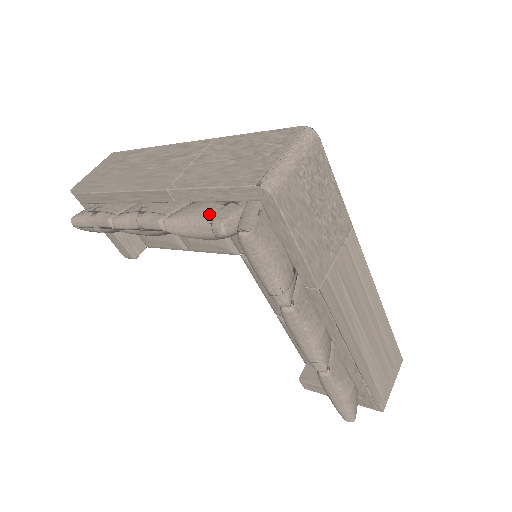
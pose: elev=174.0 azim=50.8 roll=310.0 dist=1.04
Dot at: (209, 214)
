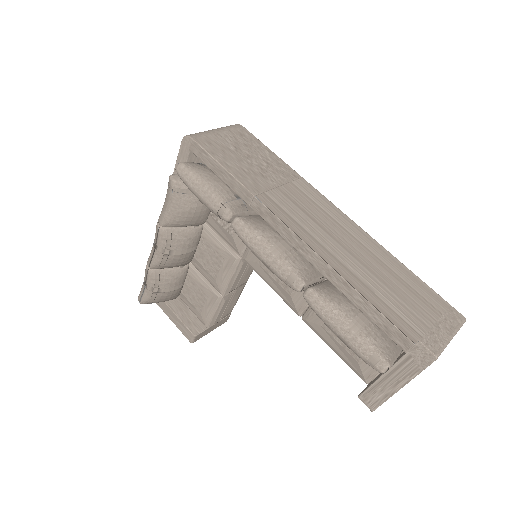
Dot at: occluded
